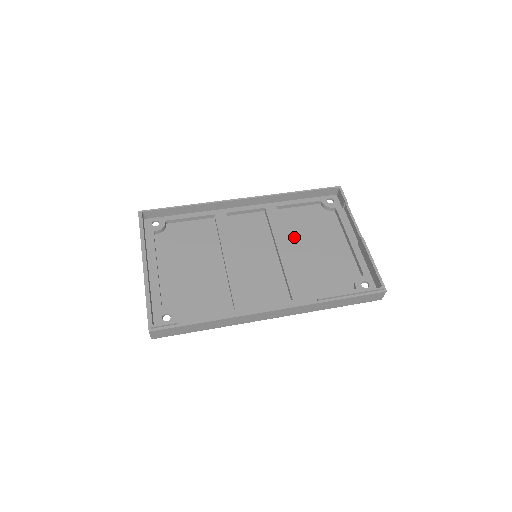
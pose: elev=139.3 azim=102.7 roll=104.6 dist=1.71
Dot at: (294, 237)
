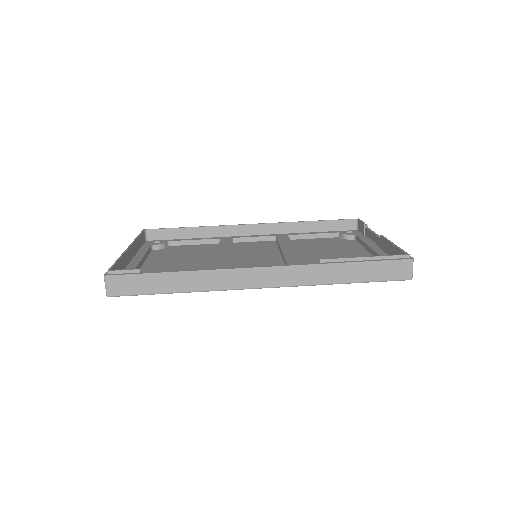
Dot at: (304, 250)
